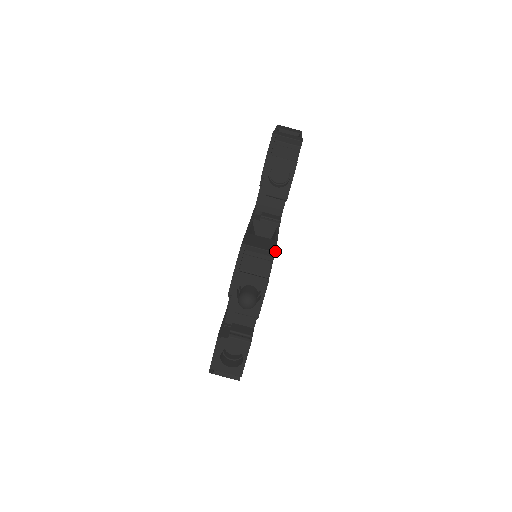
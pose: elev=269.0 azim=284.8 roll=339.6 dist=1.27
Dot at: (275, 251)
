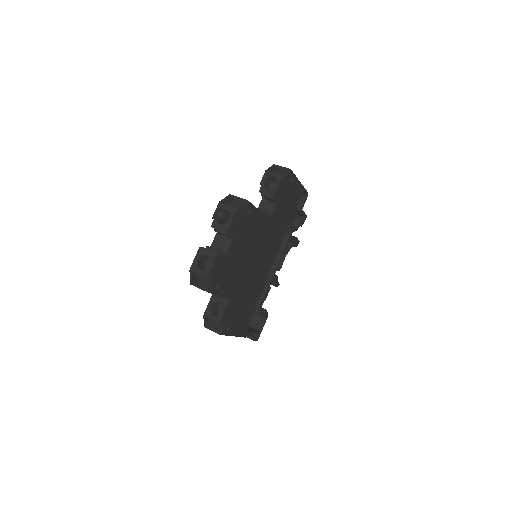
Dot at: occluded
